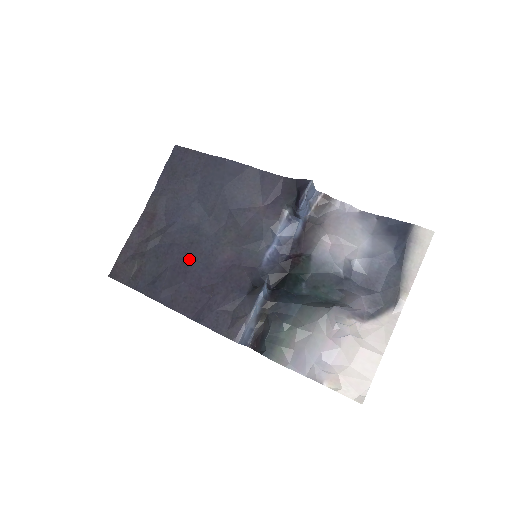
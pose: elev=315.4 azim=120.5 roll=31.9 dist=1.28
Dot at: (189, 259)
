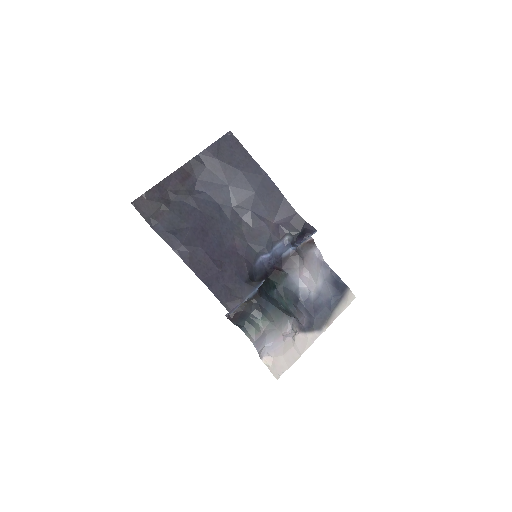
Dot at: (208, 230)
